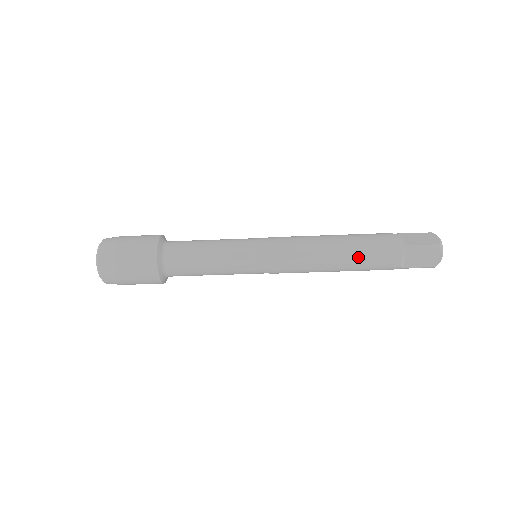
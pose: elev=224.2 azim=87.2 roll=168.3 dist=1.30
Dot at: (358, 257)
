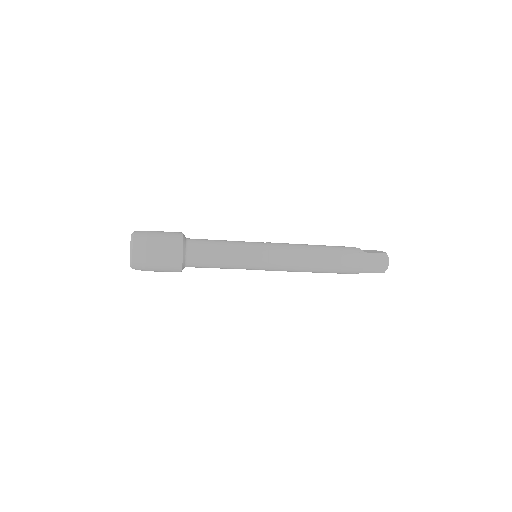
Dot at: (333, 257)
